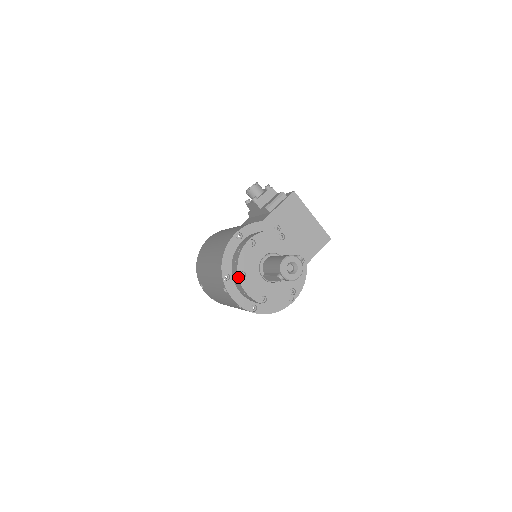
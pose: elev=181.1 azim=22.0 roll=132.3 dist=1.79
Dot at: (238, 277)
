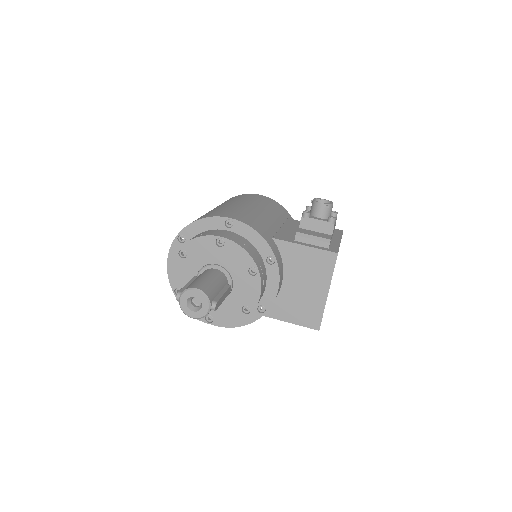
Dot at: occluded
